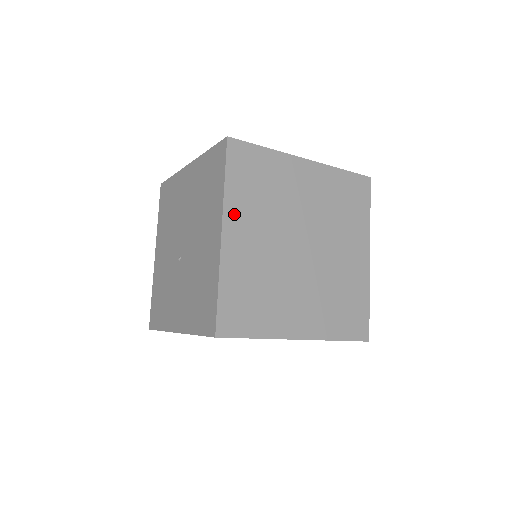
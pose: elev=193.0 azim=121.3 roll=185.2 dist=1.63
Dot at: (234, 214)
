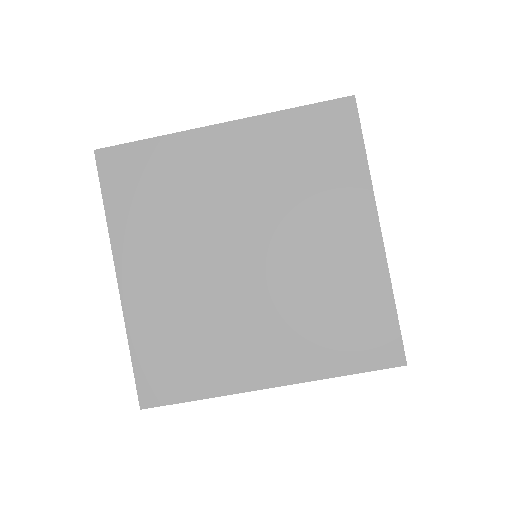
Dot at: occluded
